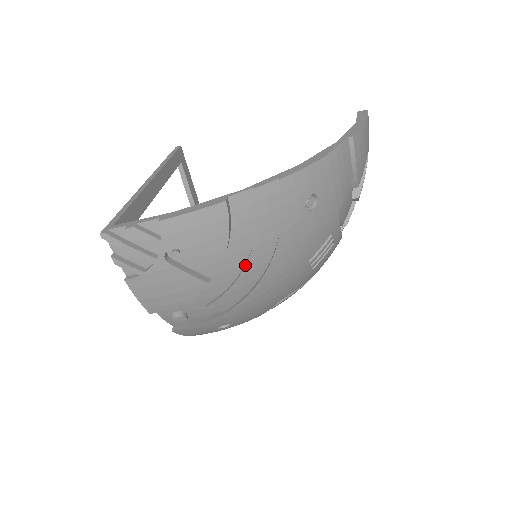
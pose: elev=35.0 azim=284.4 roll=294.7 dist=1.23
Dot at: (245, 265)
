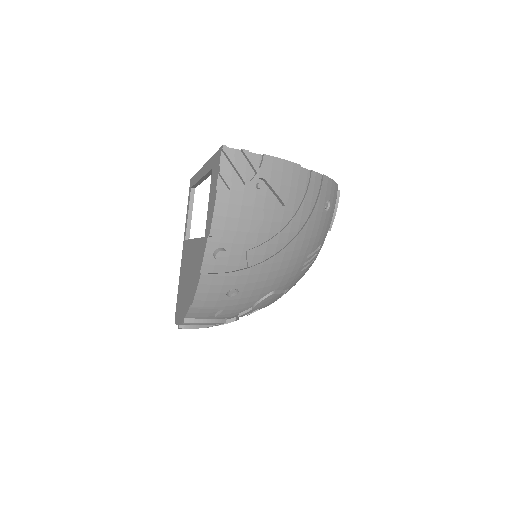
Dot at: (288, 224)
